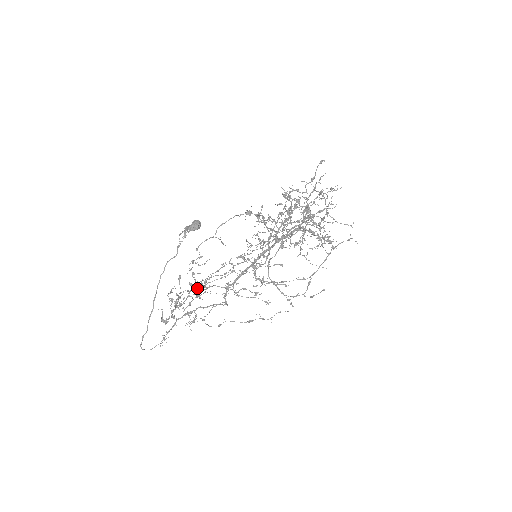
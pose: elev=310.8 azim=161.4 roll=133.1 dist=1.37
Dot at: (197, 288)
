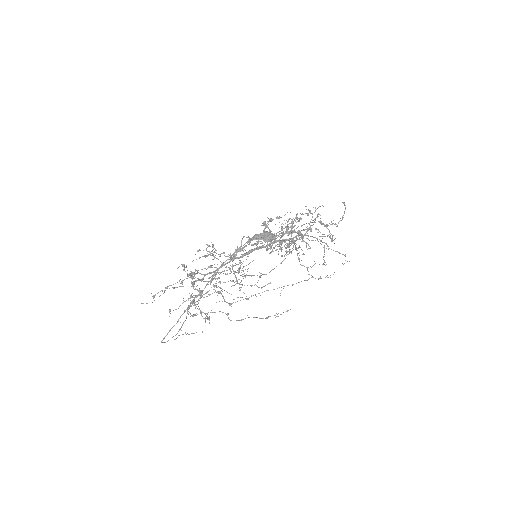
Dot at: (189, 275)
